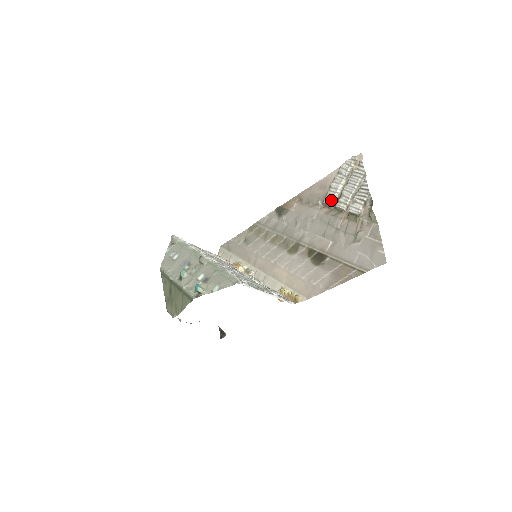
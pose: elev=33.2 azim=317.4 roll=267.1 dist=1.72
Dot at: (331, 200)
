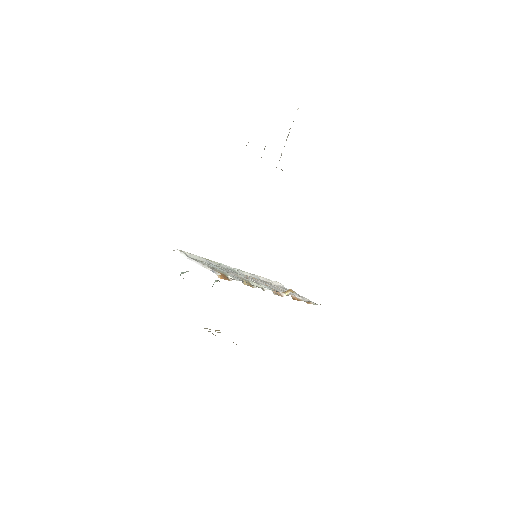
Dot at: occluded
